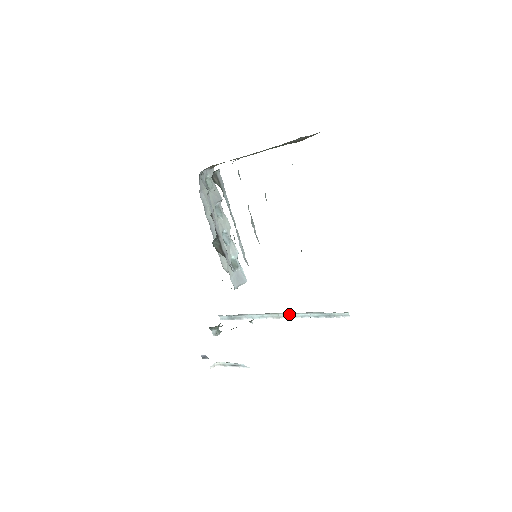
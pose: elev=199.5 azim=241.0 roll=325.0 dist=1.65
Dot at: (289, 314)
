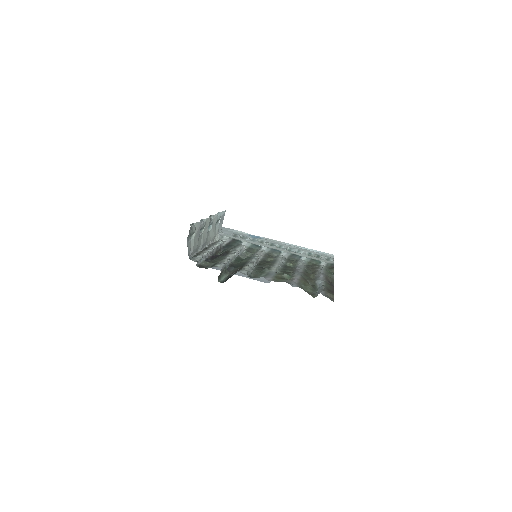
Dot at: occluded
